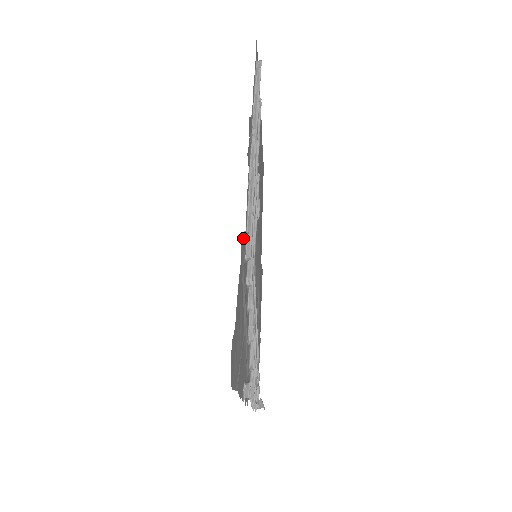
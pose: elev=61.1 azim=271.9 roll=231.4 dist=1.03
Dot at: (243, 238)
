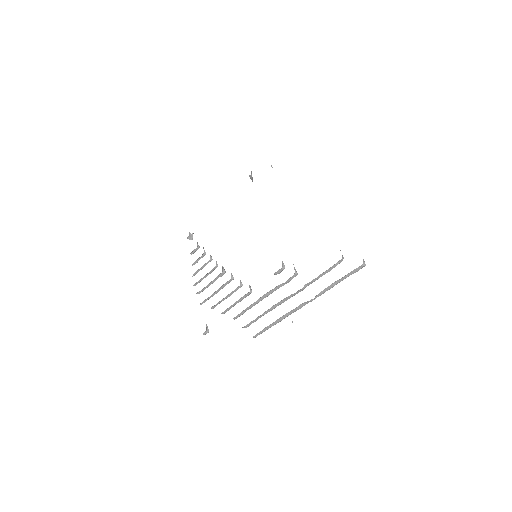
Dot at: occluded
